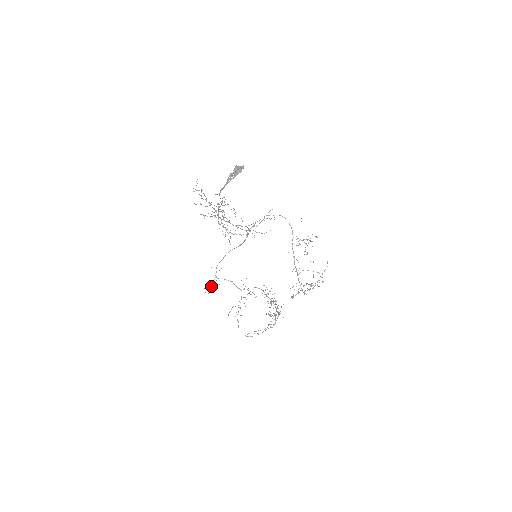
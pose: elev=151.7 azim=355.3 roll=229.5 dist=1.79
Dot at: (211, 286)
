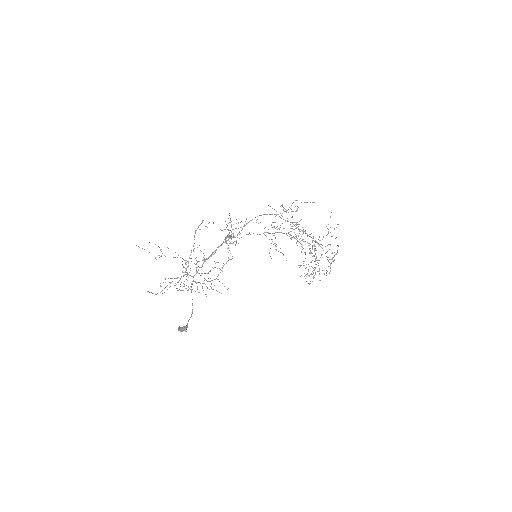
Dot at: occluded
